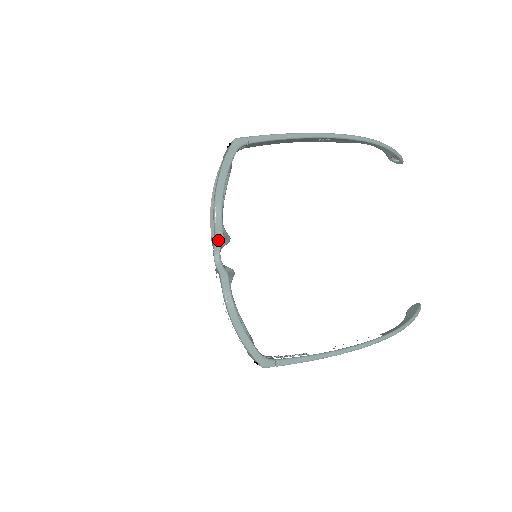
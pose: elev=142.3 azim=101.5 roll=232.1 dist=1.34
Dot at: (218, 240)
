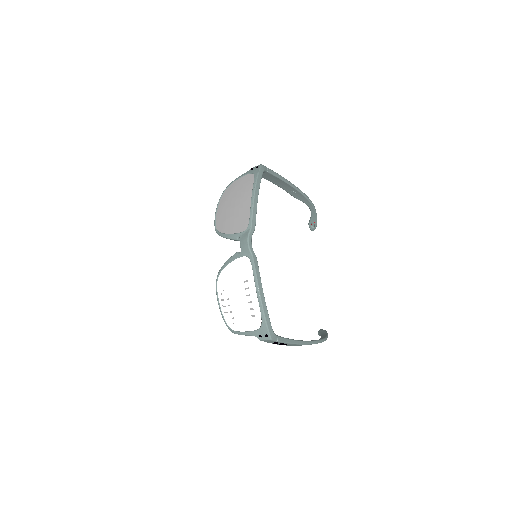
Dot at: (252, 229)
